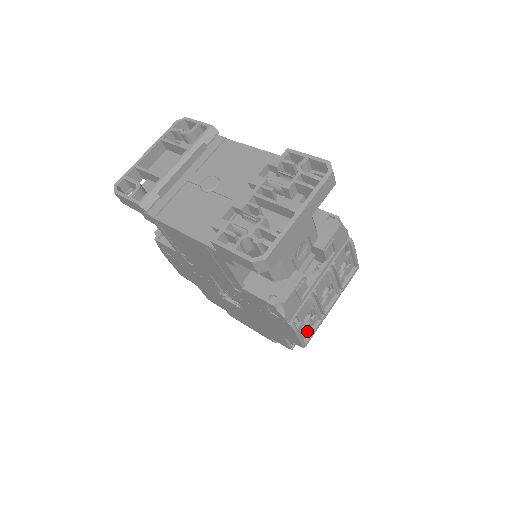
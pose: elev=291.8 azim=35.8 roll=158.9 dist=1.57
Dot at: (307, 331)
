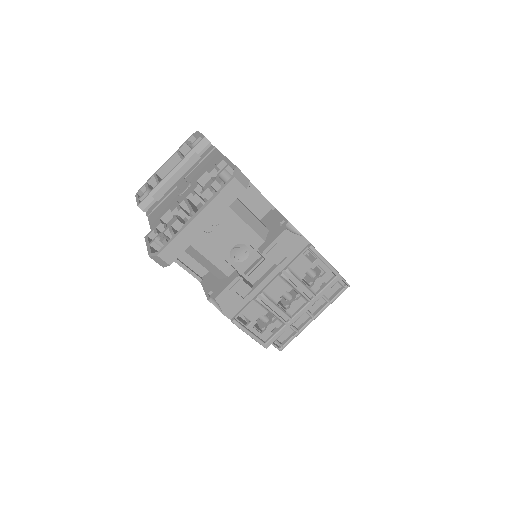
Dot at: (269, 332)
